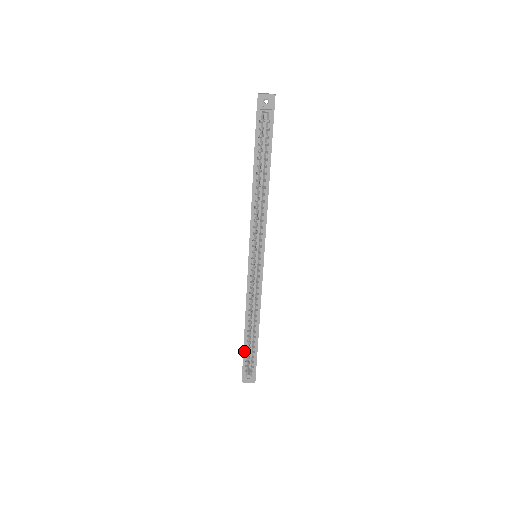
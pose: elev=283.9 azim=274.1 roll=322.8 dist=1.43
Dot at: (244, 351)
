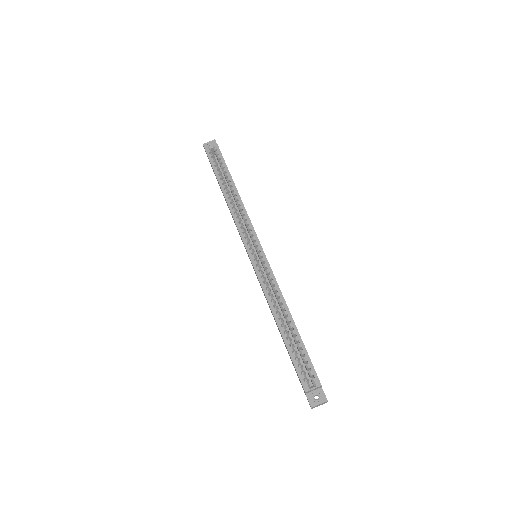
Dot at: (290, 353)
